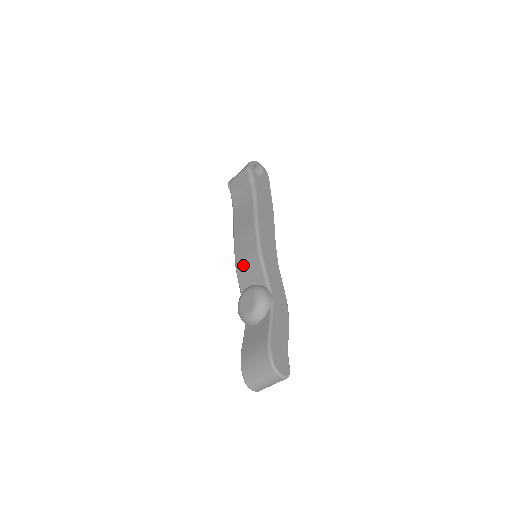
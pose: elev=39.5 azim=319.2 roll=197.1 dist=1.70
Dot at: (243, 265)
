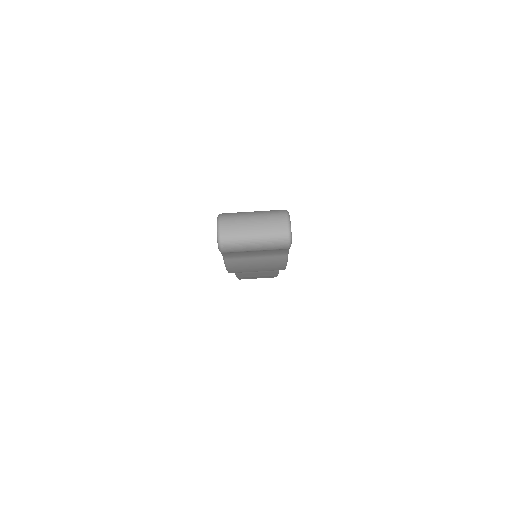
Dot at: occluded
